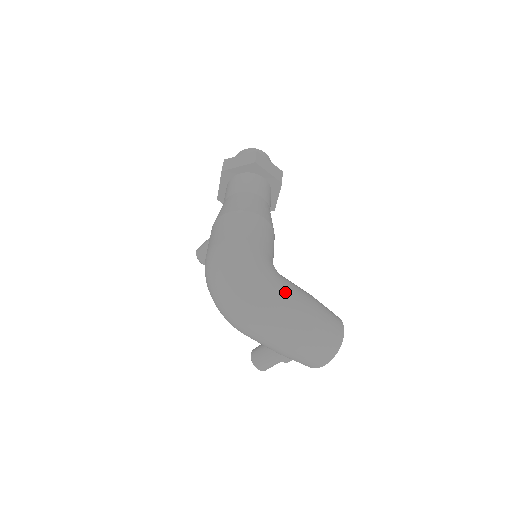
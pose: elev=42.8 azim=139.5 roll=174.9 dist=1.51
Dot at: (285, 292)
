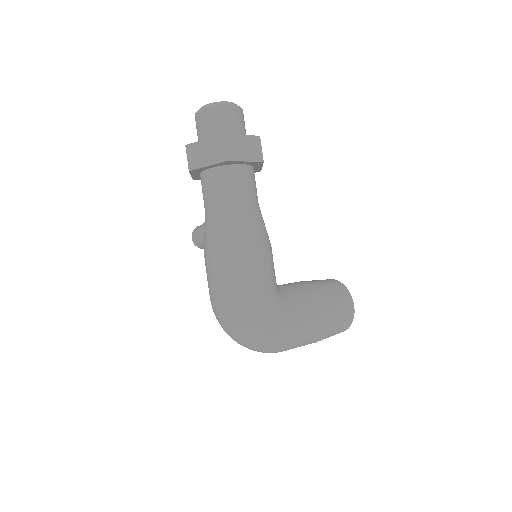
Dot at: (295, 326)
